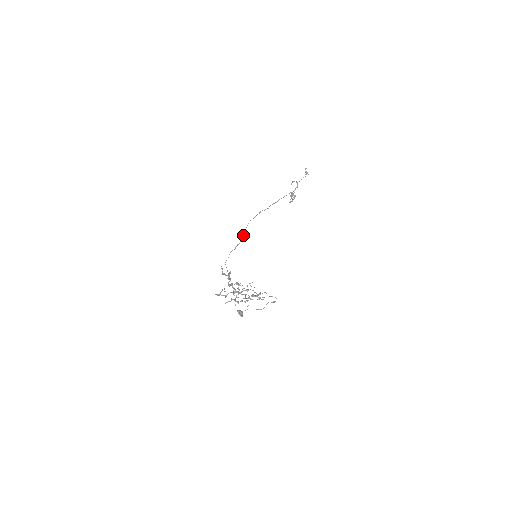
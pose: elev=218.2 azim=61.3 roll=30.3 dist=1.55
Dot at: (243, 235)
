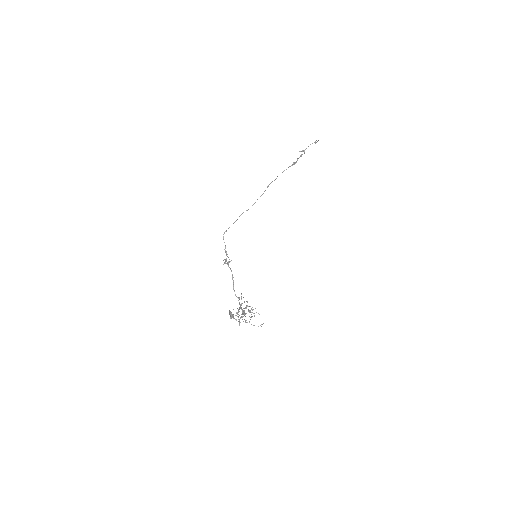
Dot at: occluded
